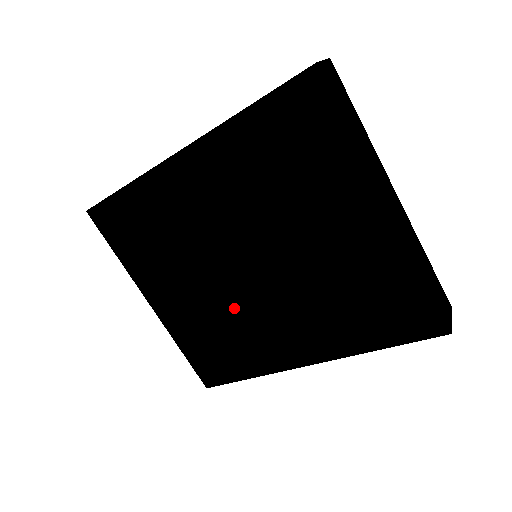
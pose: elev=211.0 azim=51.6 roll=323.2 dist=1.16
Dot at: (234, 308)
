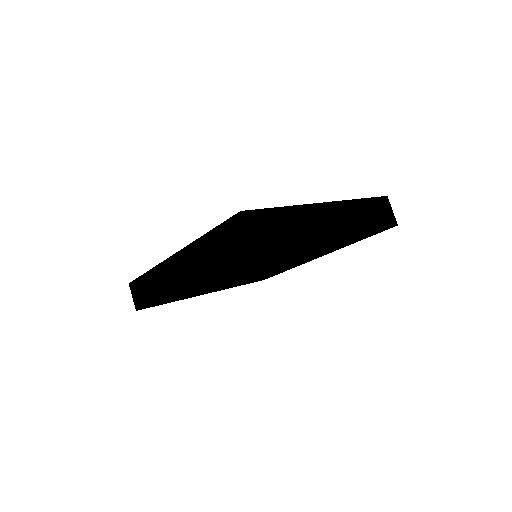
Dot at: occluded
